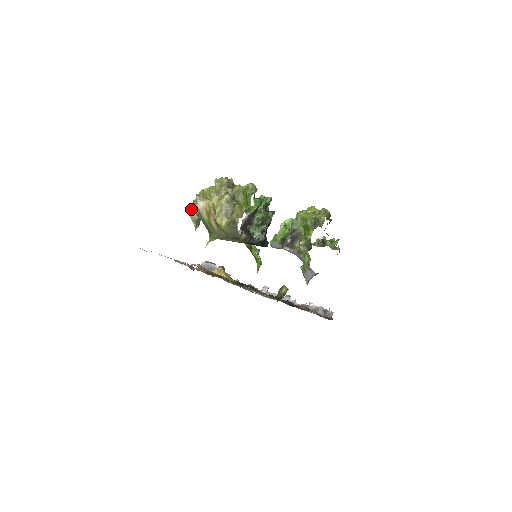
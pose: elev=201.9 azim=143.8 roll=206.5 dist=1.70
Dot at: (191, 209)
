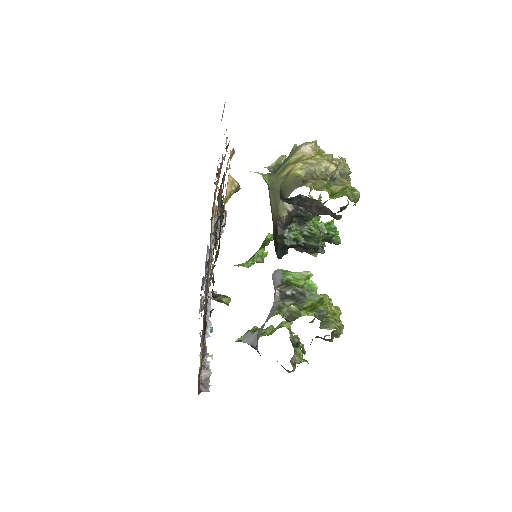
Dot at: (295, 145)
